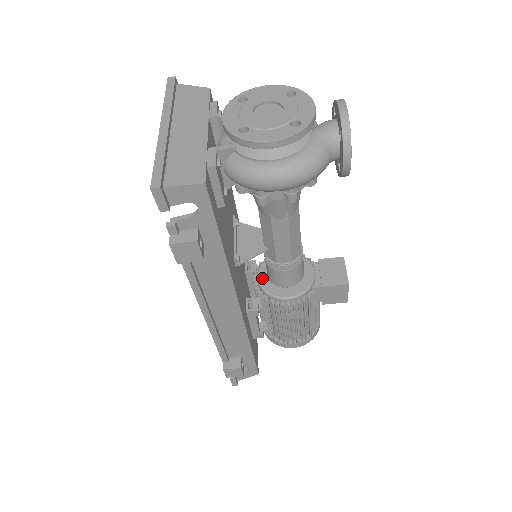
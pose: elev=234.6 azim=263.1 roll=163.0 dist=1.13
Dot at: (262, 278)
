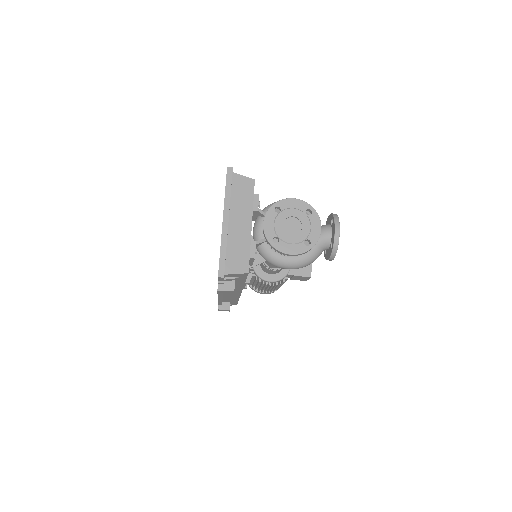
Dot at: occluded
